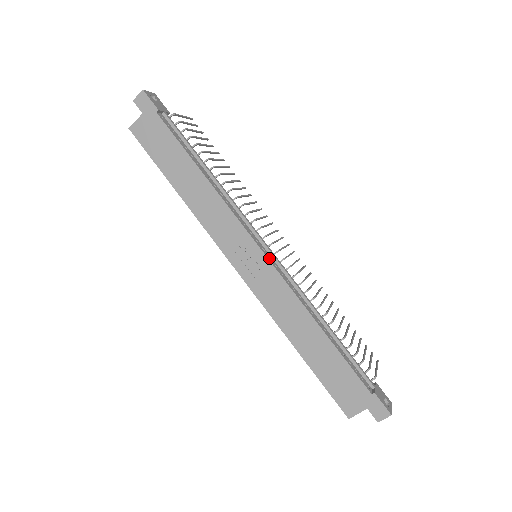
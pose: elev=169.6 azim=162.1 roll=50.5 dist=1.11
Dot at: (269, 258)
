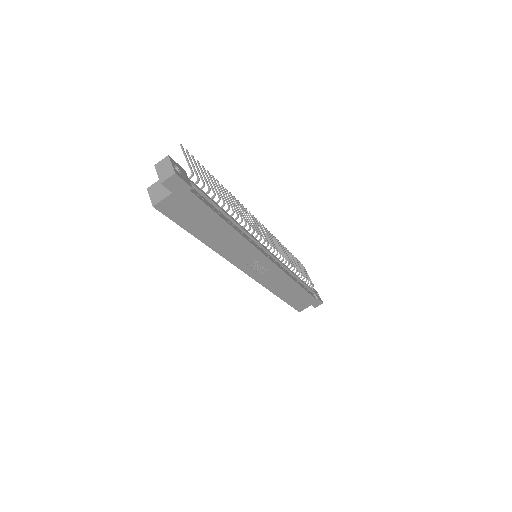
Dot at: (272, 260)
